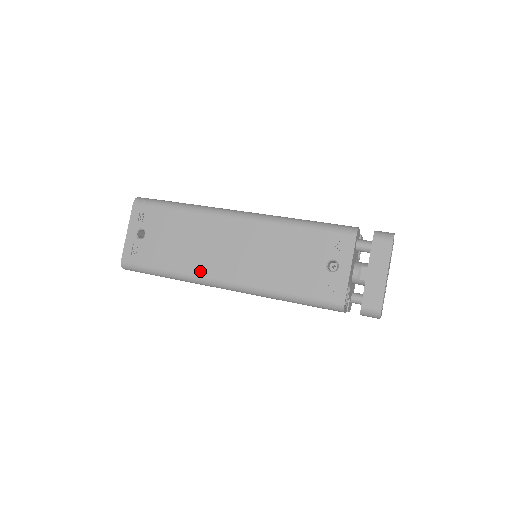
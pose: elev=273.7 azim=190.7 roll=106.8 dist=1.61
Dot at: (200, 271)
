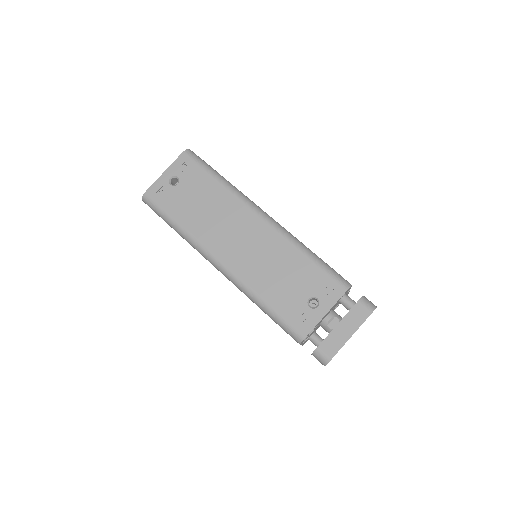
Dot at: (205, 241)
